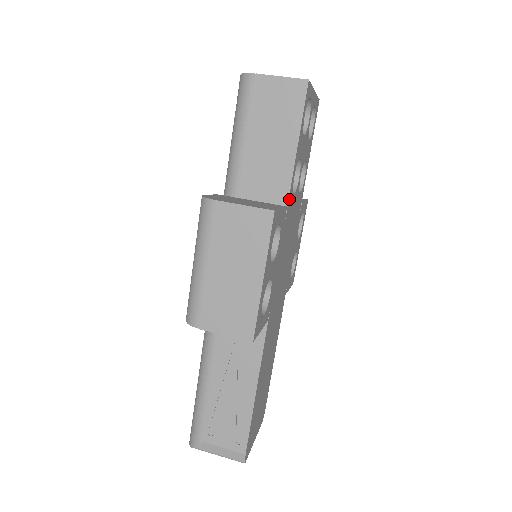
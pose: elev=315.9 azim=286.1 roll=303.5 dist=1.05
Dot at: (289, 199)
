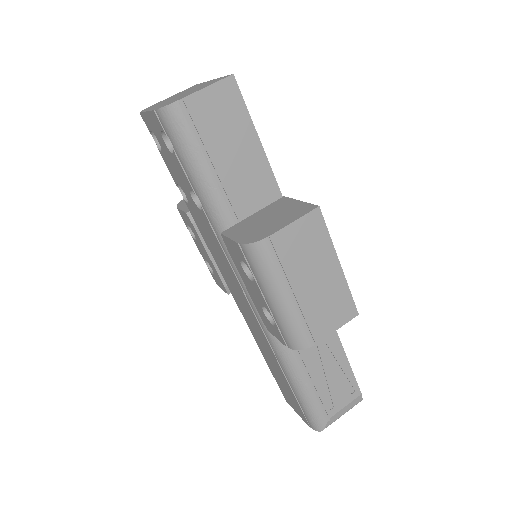
Dot at: (277, 189)
